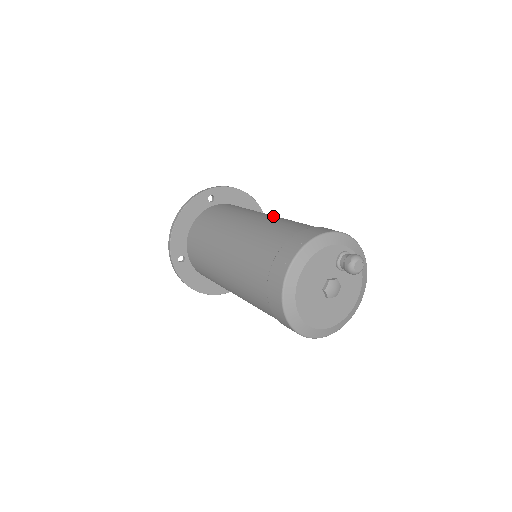
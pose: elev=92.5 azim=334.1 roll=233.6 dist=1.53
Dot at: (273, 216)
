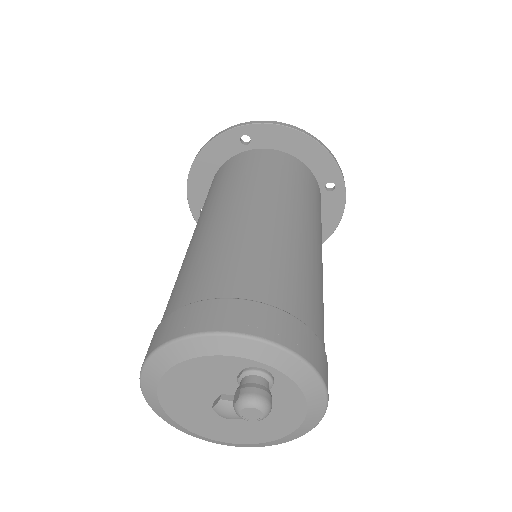
Dot at: (257, 220)
